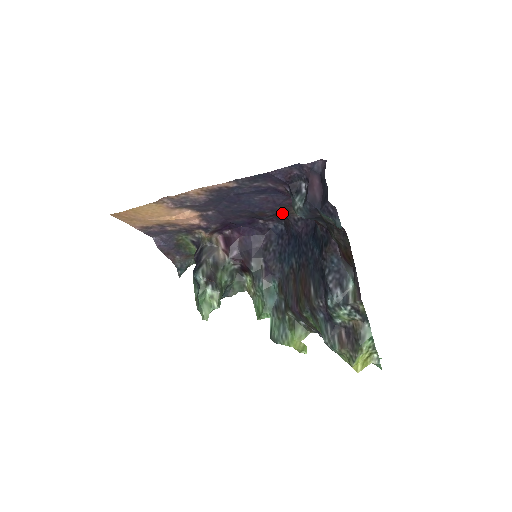
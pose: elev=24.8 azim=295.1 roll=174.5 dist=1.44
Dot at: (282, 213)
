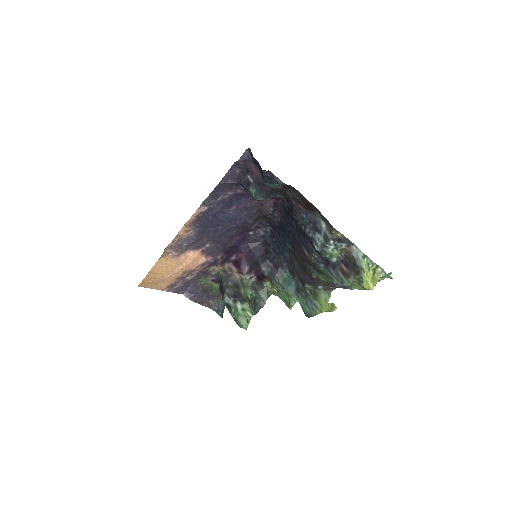
Dot at: (259, 215)
